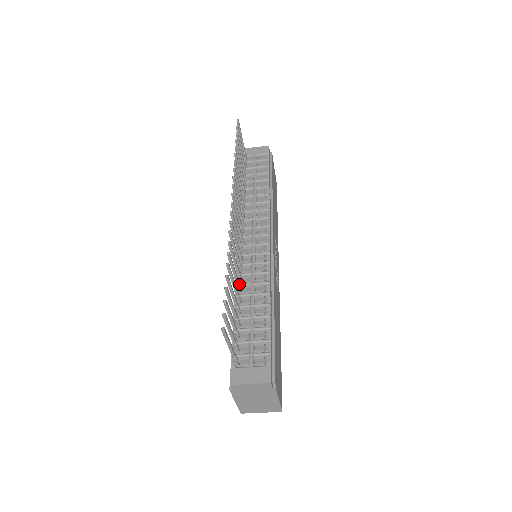
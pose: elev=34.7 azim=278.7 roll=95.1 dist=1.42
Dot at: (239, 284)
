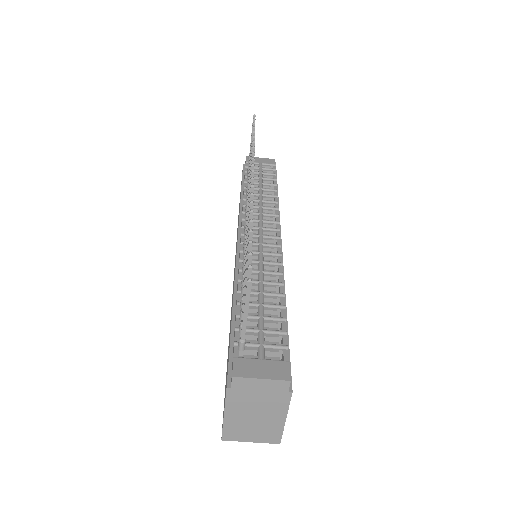
Dot at: occluded
